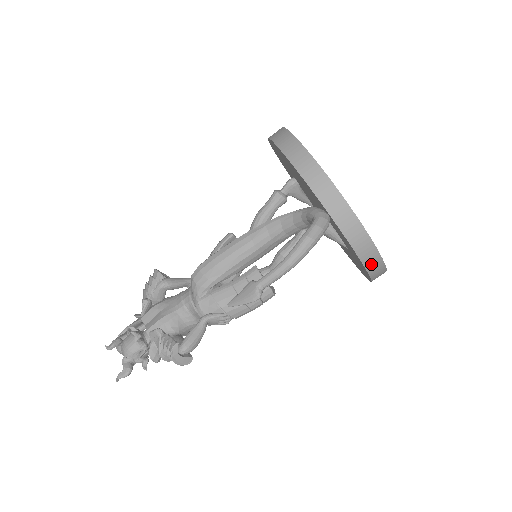
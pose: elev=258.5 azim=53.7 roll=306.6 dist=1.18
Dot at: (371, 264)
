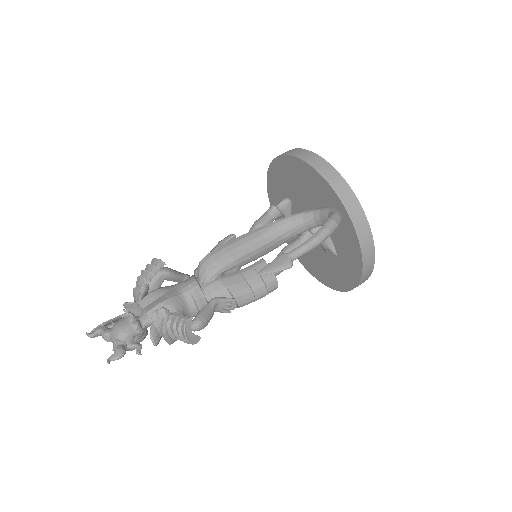
Dot at: (367, 262)
